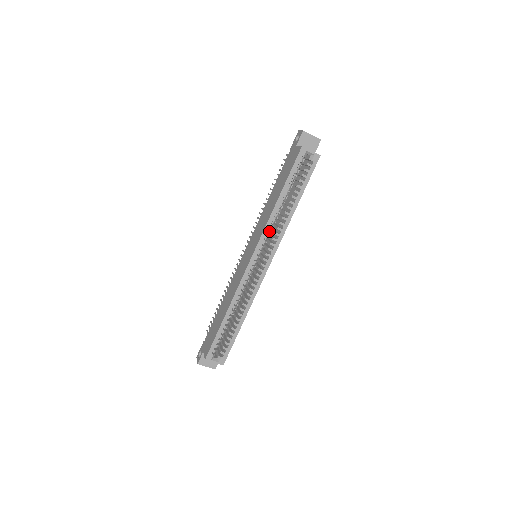
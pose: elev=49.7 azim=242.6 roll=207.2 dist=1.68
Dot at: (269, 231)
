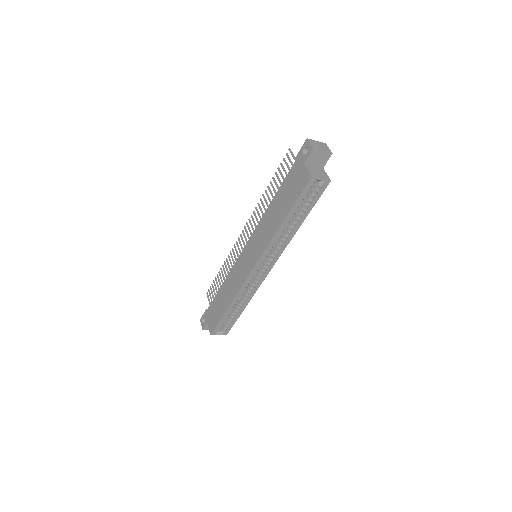
Dot at: (271, 248)
